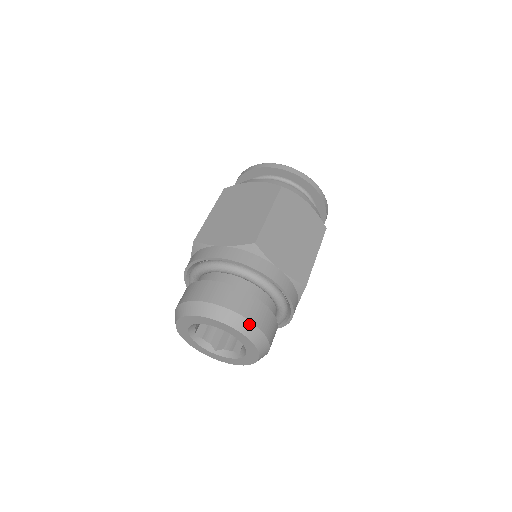
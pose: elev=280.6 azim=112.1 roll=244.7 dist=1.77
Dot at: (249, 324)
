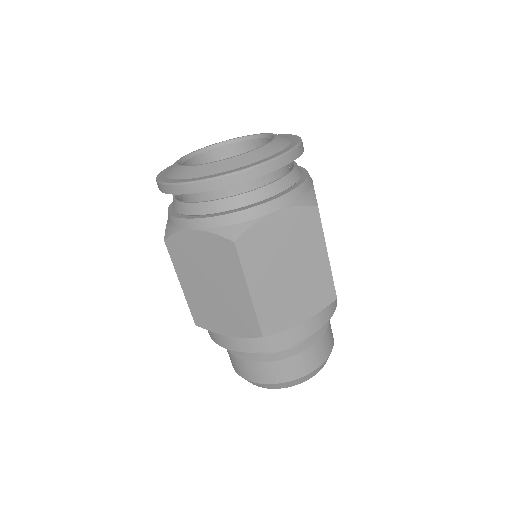
Dot at: (308, 375)
